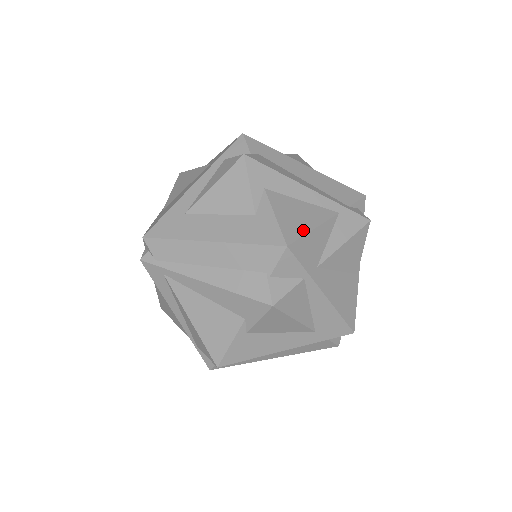
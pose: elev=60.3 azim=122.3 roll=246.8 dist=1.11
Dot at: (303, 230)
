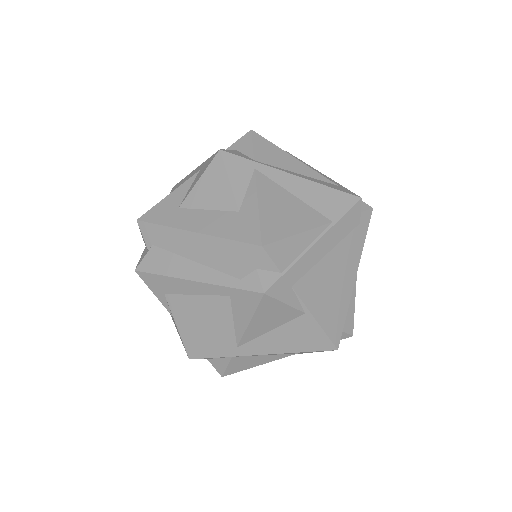
Dot at: (199, 336)
